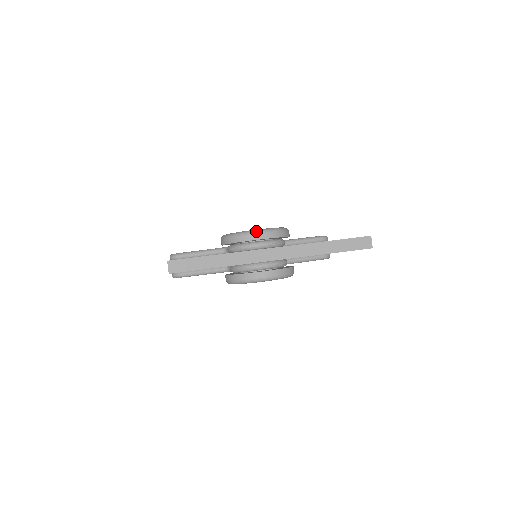
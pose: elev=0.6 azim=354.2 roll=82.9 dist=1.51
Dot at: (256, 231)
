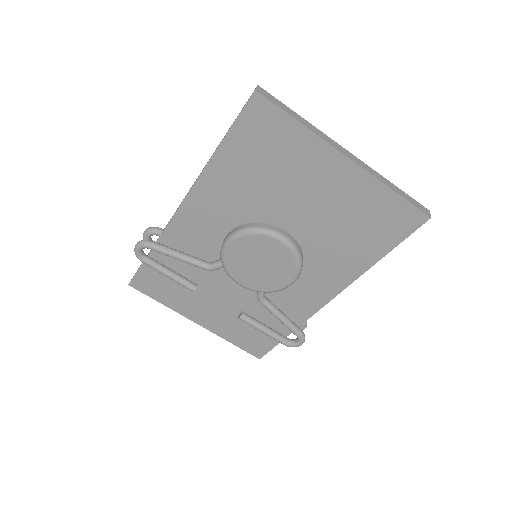
Dot at: occluded
